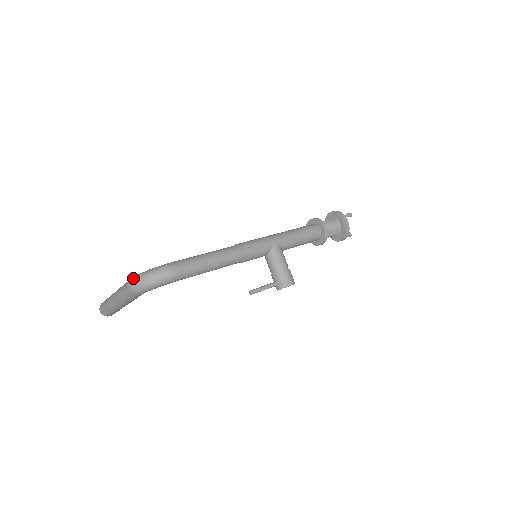
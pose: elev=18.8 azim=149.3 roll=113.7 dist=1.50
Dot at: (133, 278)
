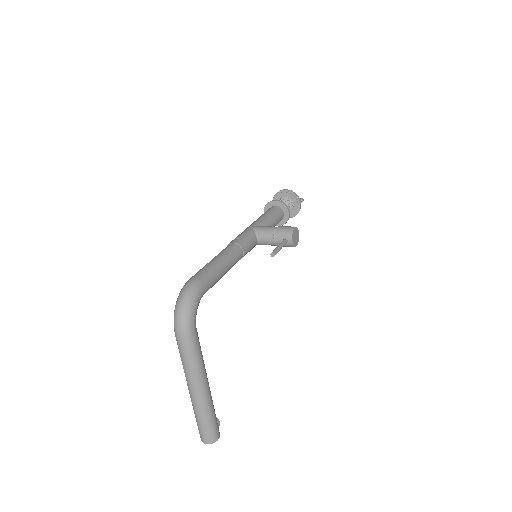
Dot at: occluded
